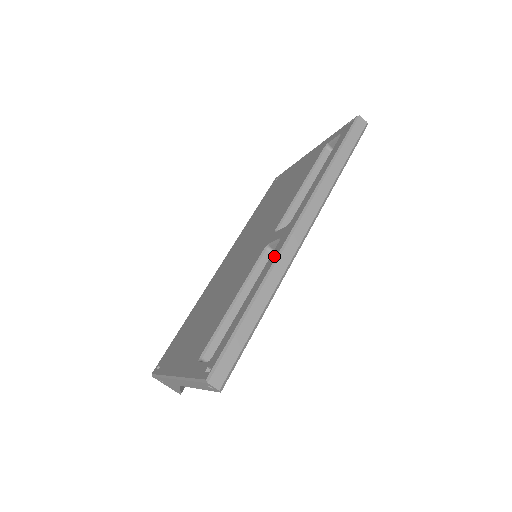
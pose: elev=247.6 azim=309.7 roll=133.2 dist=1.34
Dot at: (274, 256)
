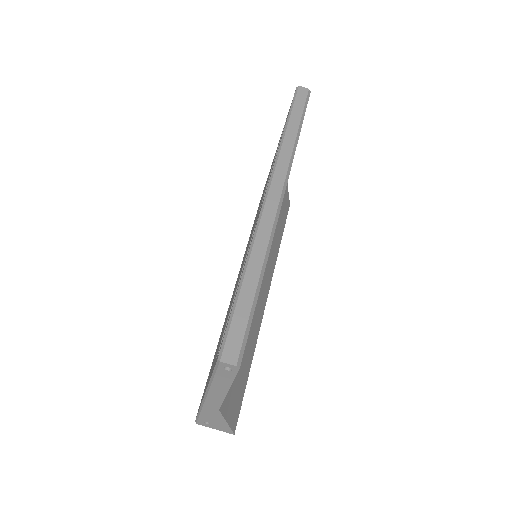
Dot at: (256, 224)
